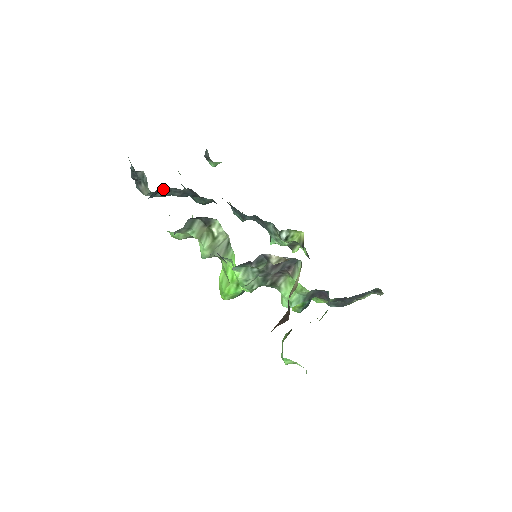
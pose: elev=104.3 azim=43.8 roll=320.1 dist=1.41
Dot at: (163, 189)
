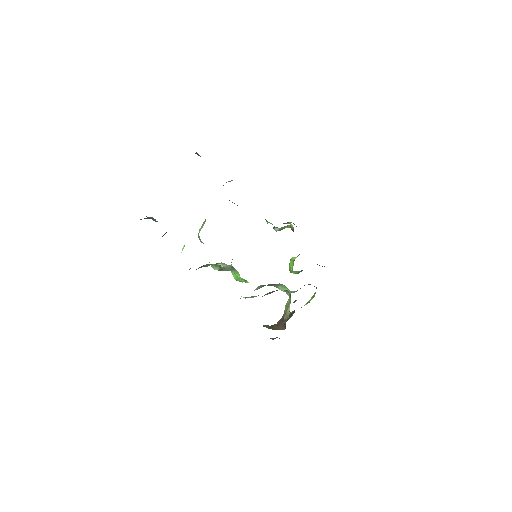
Dot at: occluded
